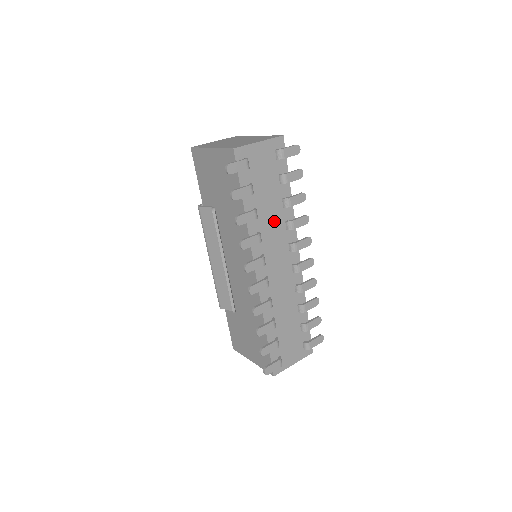
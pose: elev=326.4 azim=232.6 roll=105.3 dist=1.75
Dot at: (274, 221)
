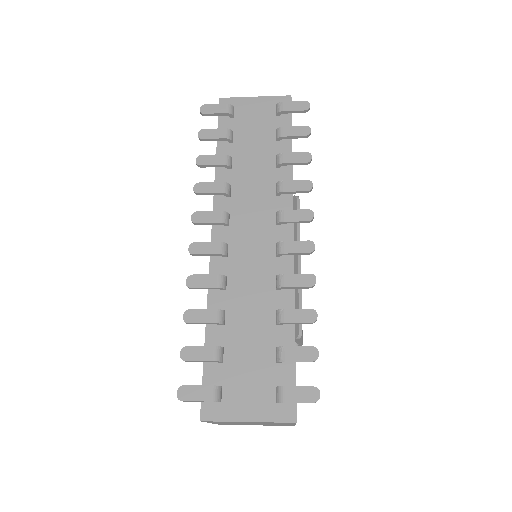
Dot at: (258, 180)
